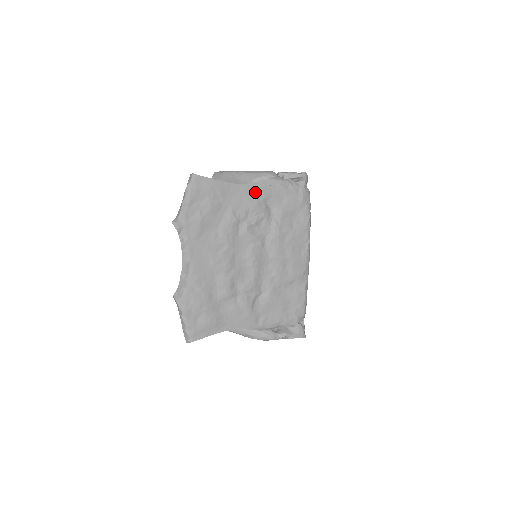
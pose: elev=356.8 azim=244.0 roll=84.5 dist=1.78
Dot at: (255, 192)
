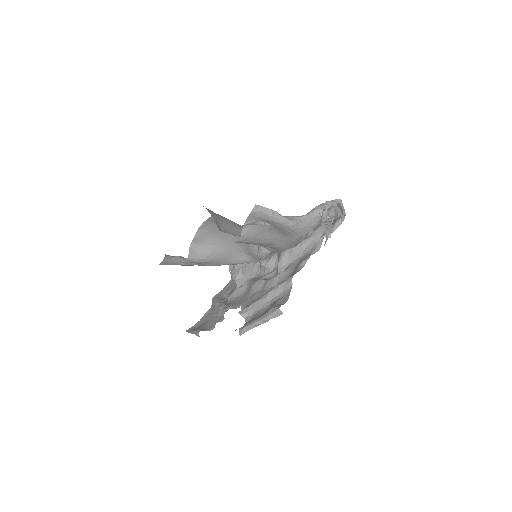
Dot at: occluded
